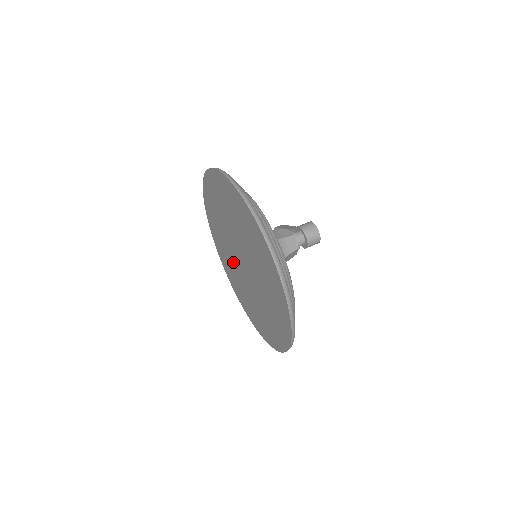
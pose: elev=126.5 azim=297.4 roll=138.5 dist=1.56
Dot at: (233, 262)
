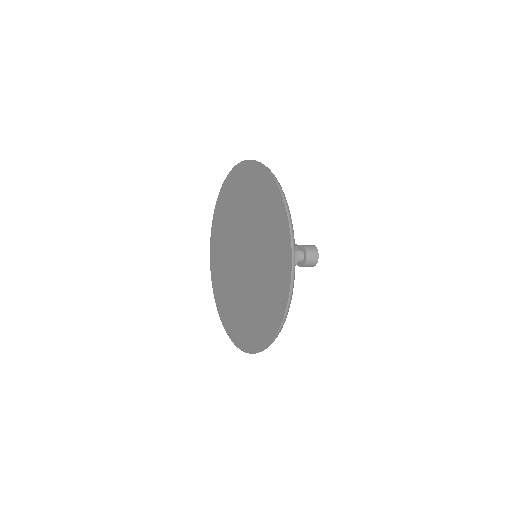
Dot at: (229, 252)
